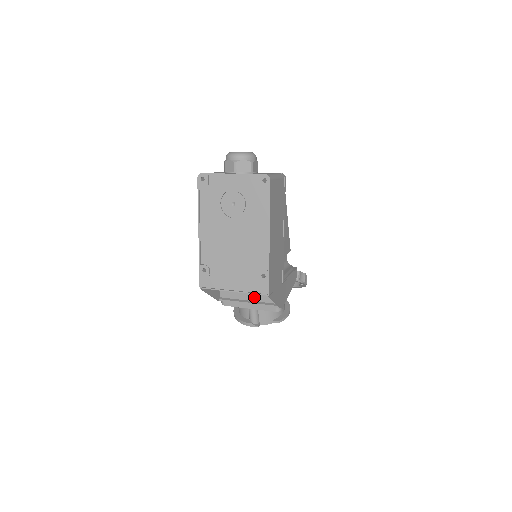
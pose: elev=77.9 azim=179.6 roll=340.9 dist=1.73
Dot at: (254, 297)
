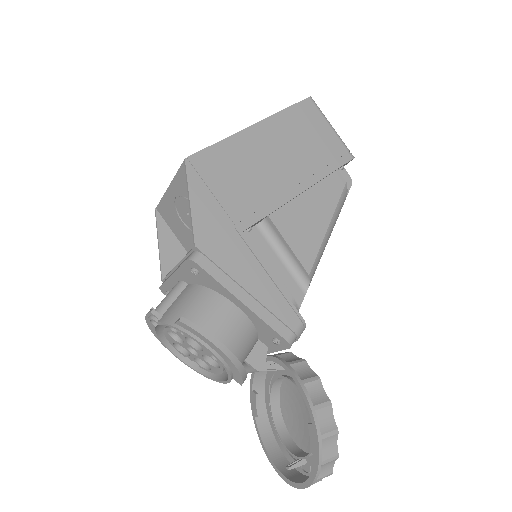
Dot at: occluded
